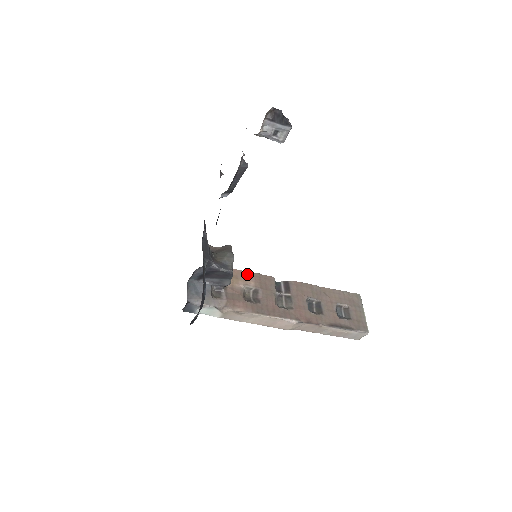
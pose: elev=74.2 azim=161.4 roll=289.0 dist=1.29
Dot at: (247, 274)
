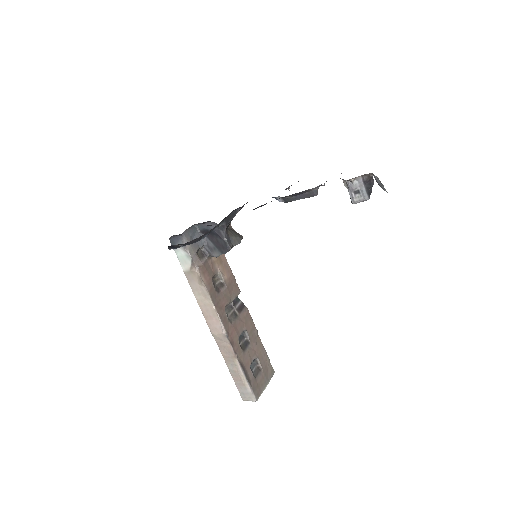
Dot at: (229, 268)
